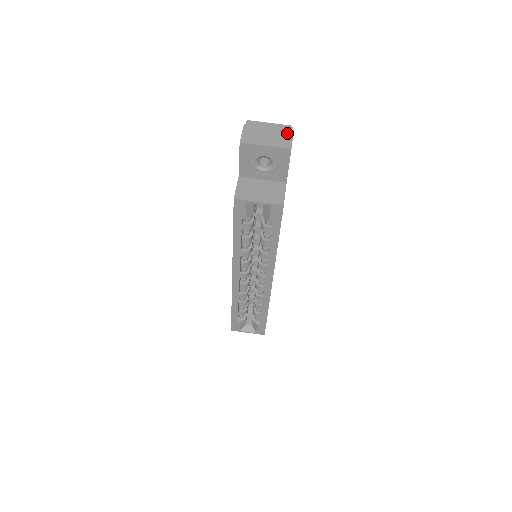
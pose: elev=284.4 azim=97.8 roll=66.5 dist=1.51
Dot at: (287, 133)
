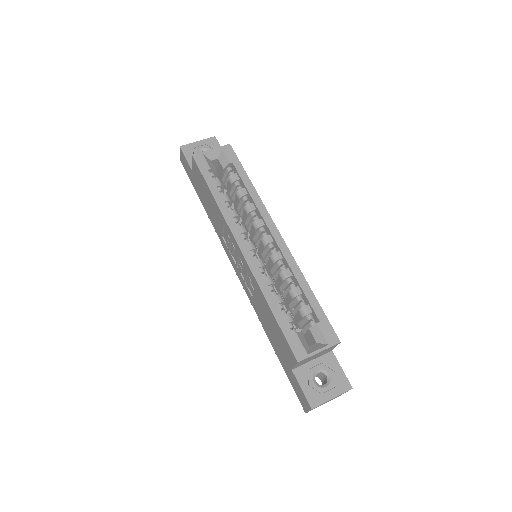
Dot at: occluded
